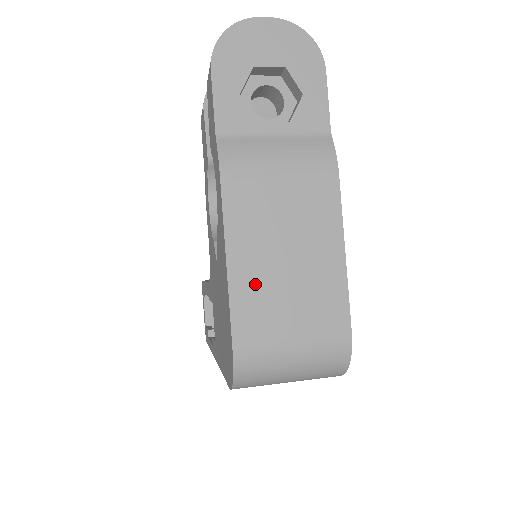
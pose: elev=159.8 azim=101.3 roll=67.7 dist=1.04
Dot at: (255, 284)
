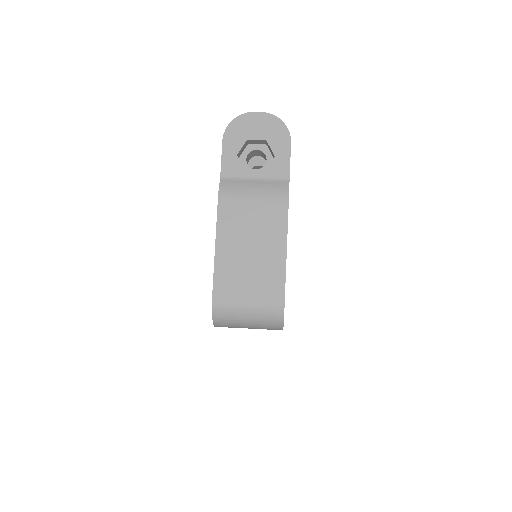
Dot at: (230, 262)
